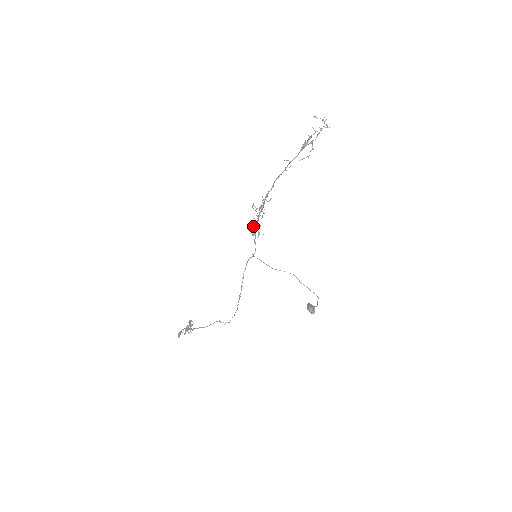
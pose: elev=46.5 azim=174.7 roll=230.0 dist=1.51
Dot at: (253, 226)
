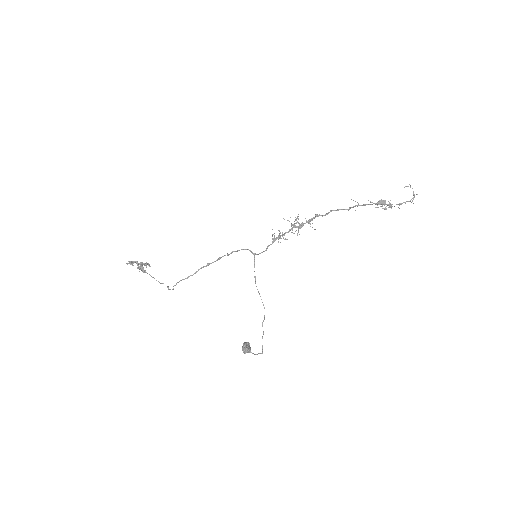
Dot at: occluded
